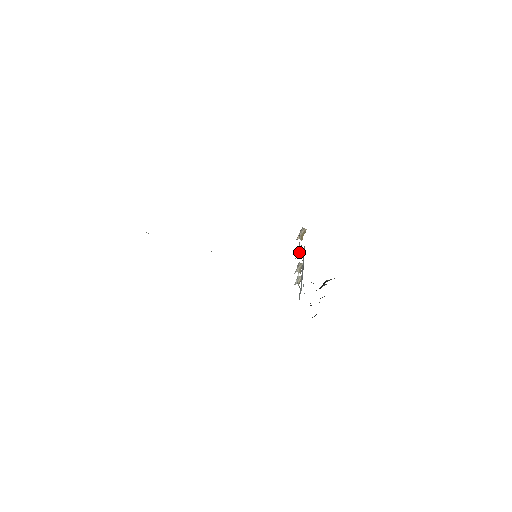
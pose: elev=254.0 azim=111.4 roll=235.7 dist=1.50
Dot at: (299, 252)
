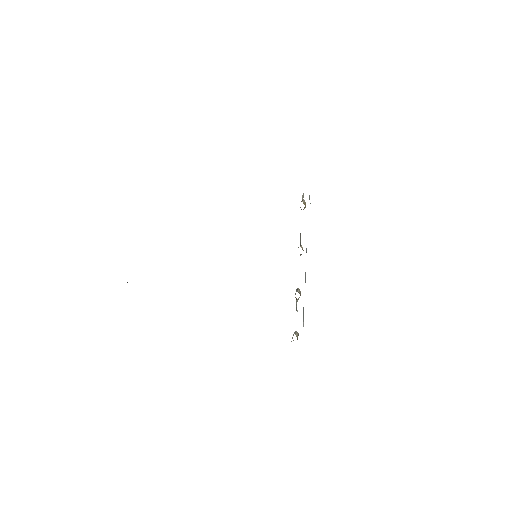
Dot at: (300, 243)
